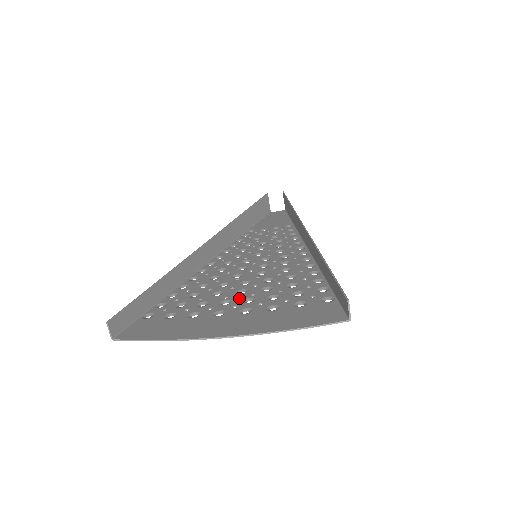
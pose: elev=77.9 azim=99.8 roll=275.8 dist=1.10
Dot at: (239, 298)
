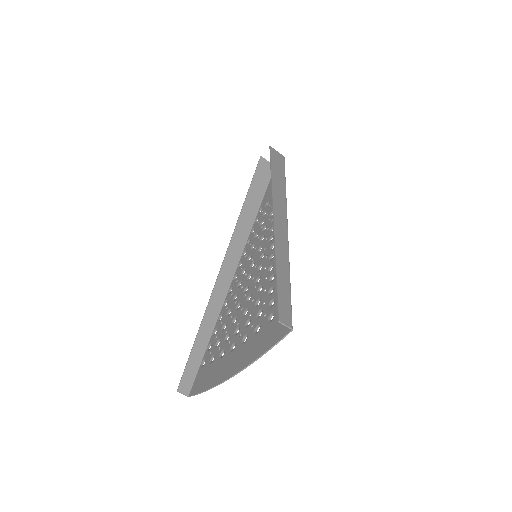
Dot at: (243, 322)
